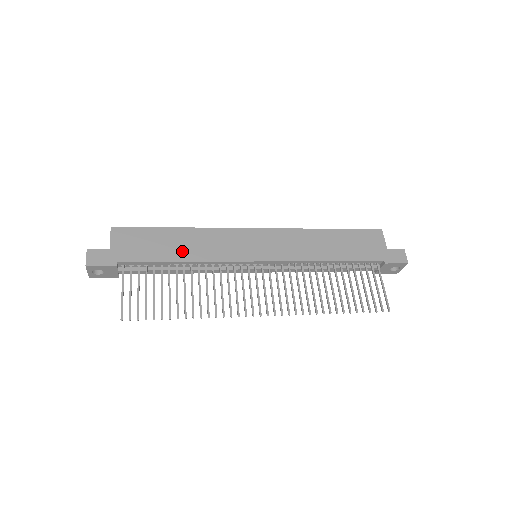
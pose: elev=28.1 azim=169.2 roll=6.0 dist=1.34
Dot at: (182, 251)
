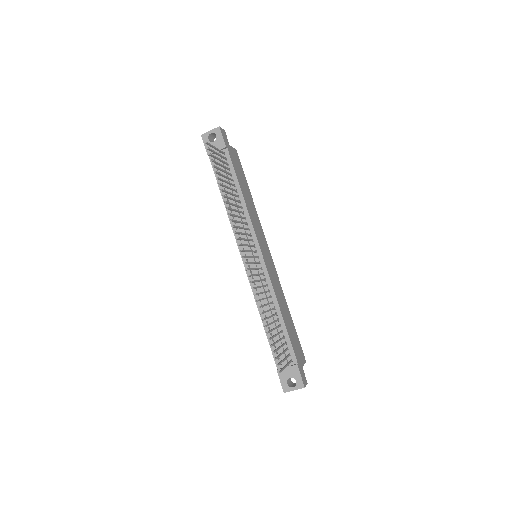
Dot at: (246, 195)
